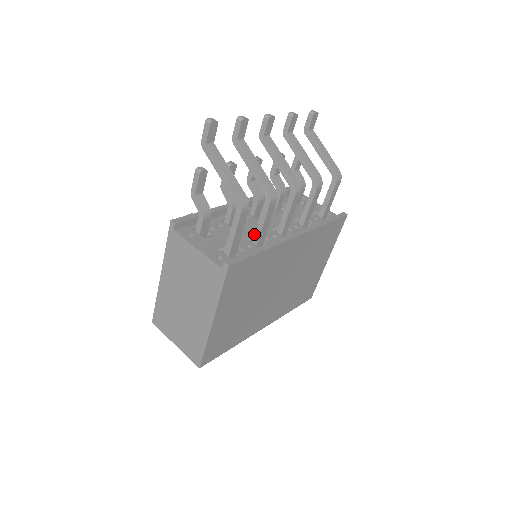
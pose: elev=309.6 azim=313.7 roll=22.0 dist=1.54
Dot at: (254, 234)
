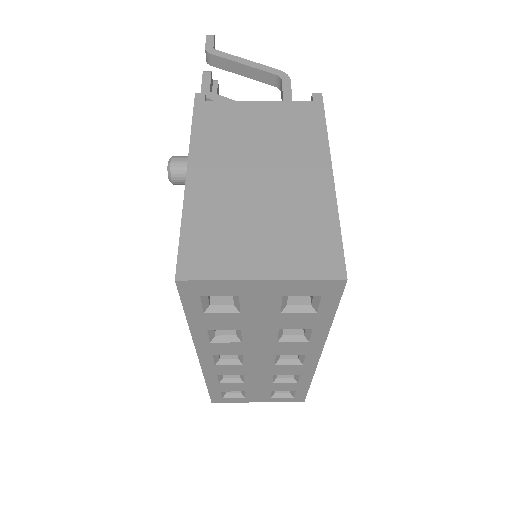
Dot at: occluded
